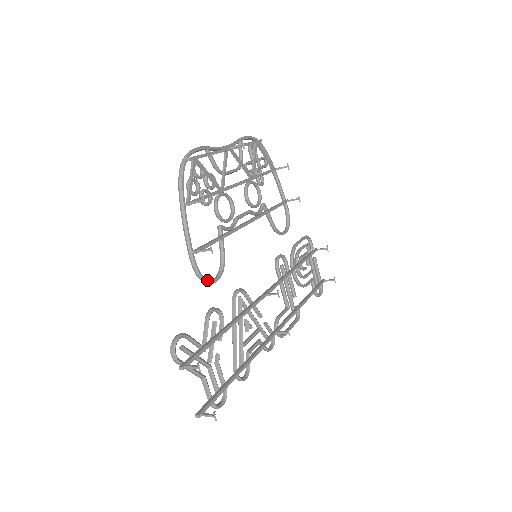
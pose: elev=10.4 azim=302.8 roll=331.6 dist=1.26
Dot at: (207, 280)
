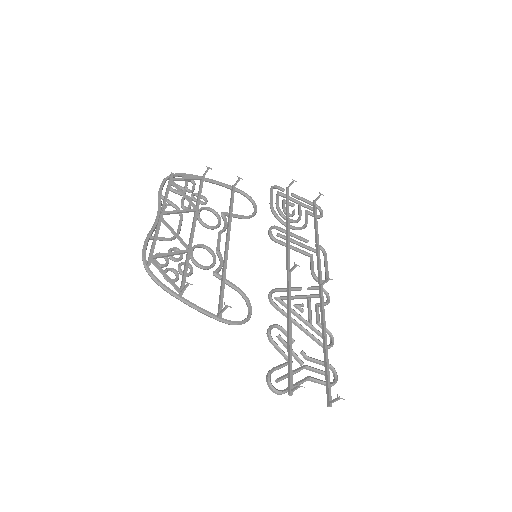
Dot at: (245, 320)
